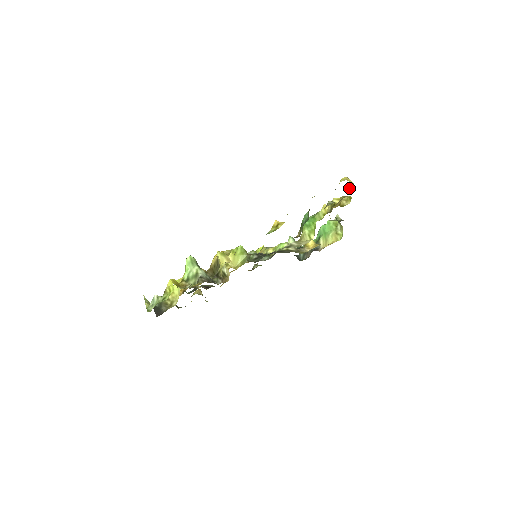
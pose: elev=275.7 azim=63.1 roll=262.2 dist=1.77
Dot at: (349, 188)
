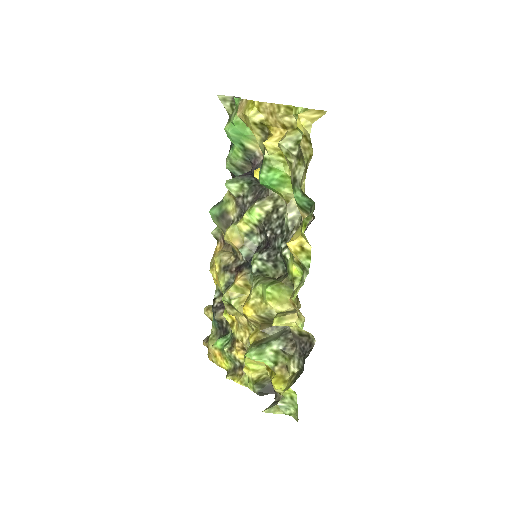
Dot at: (299, 112)
